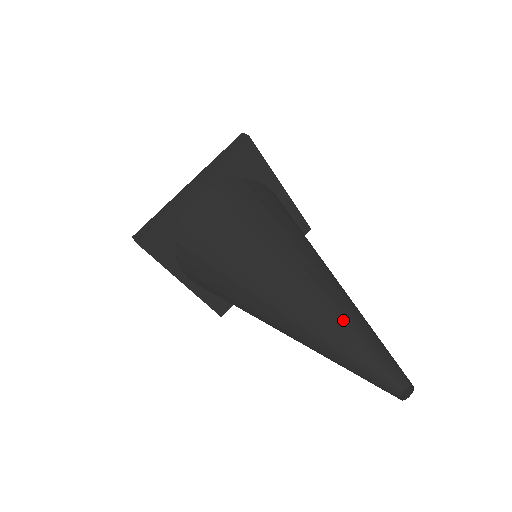
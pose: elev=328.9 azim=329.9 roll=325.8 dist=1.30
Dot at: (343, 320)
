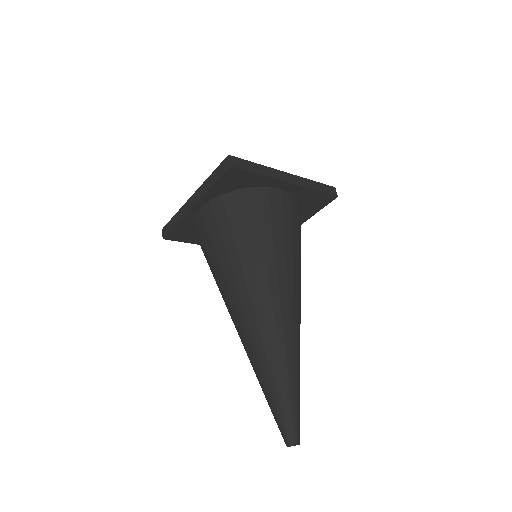
Dot at: (268, 379)
